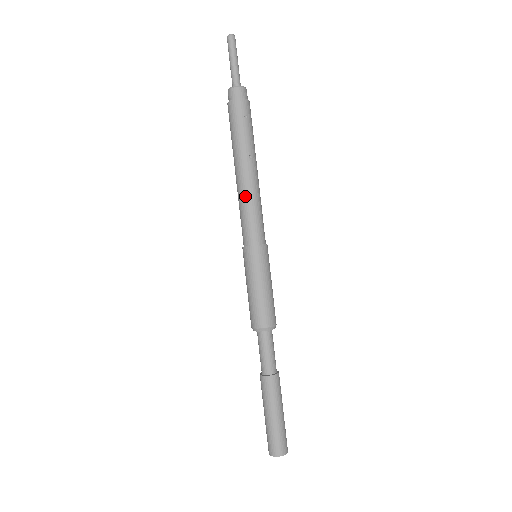
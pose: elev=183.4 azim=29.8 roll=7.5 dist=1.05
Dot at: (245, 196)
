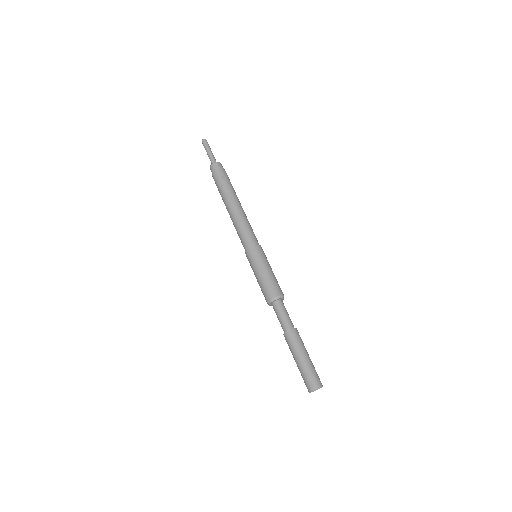
Dot at: (235, 222)
